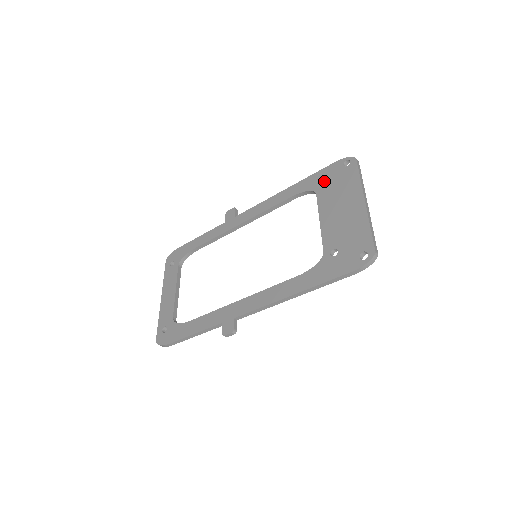
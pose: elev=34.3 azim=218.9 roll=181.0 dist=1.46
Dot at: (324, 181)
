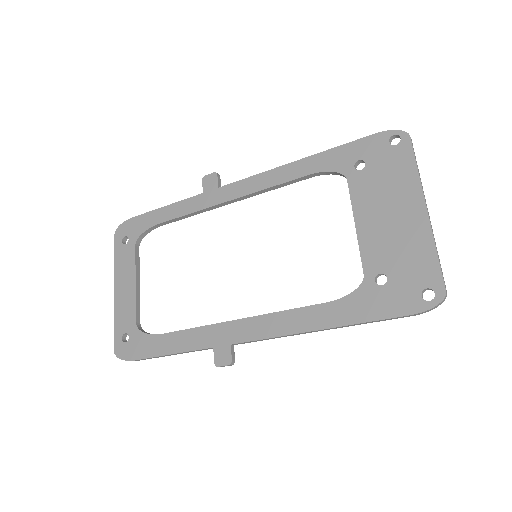
Dot at: (358, 161)
